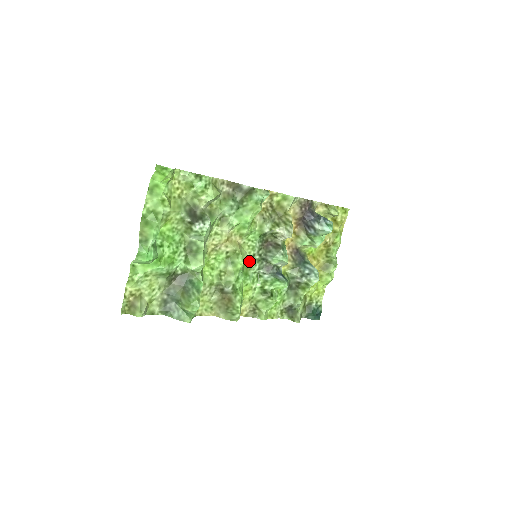
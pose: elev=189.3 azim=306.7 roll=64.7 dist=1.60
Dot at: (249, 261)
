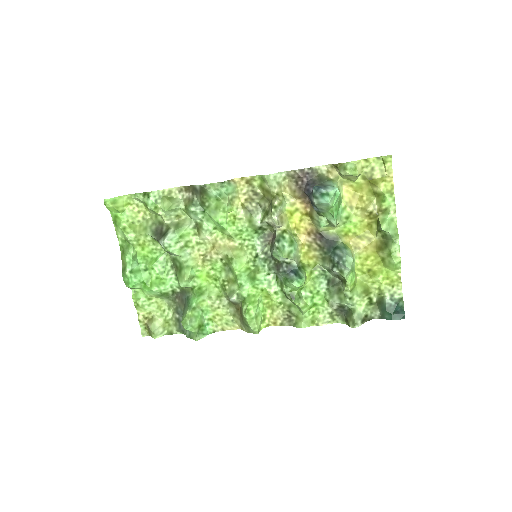
Dot at: (255, 263)
